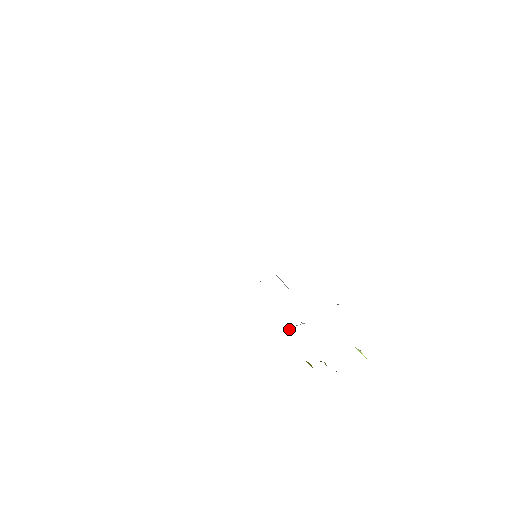
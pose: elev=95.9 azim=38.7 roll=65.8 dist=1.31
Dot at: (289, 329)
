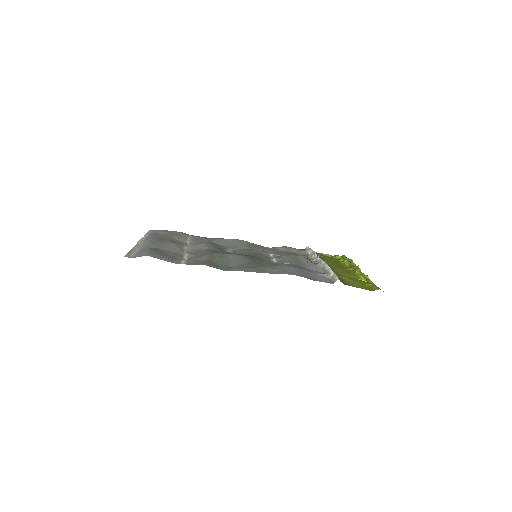
Dot at: (310, 253)
